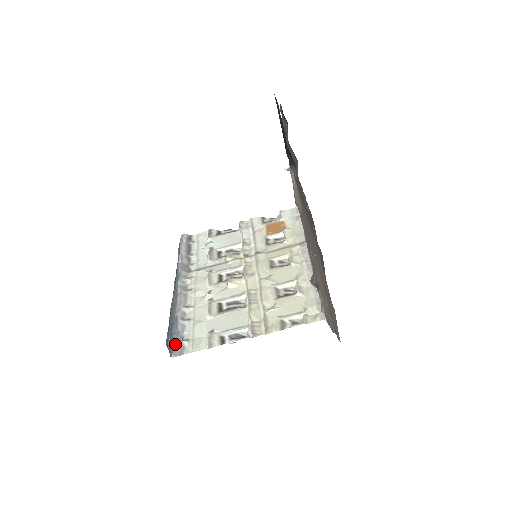
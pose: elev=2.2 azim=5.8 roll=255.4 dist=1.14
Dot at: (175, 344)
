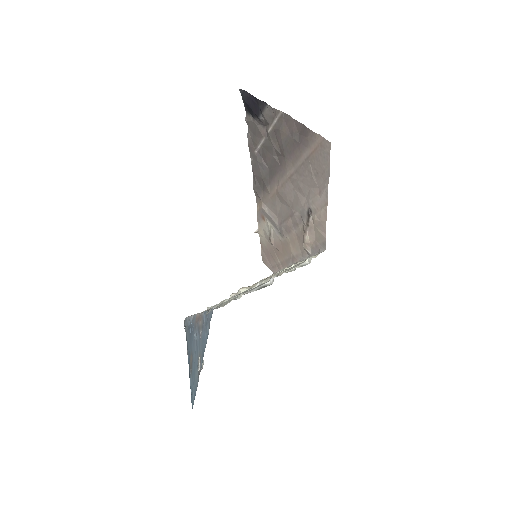
Dot at: occluded
